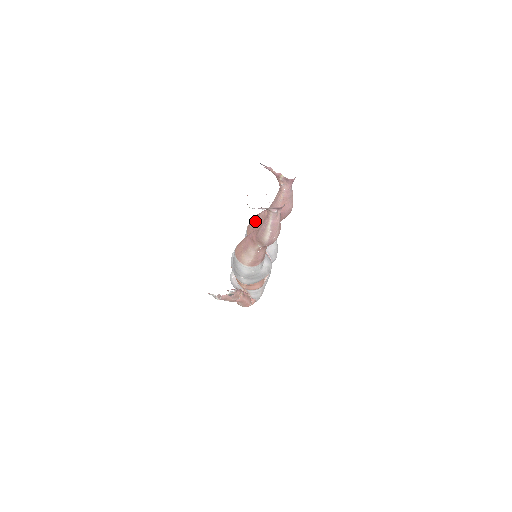
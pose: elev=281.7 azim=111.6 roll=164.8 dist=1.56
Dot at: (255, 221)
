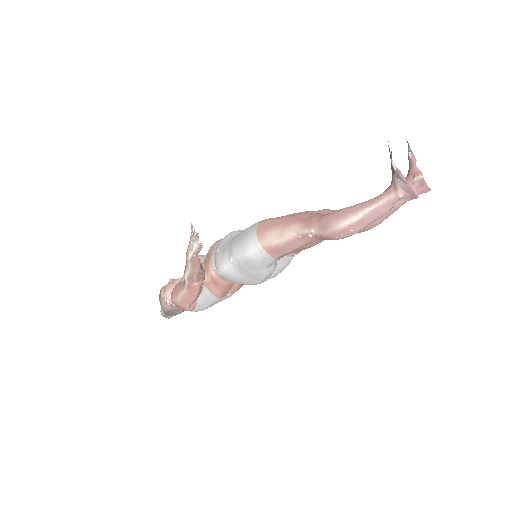
Dot at: occluded
